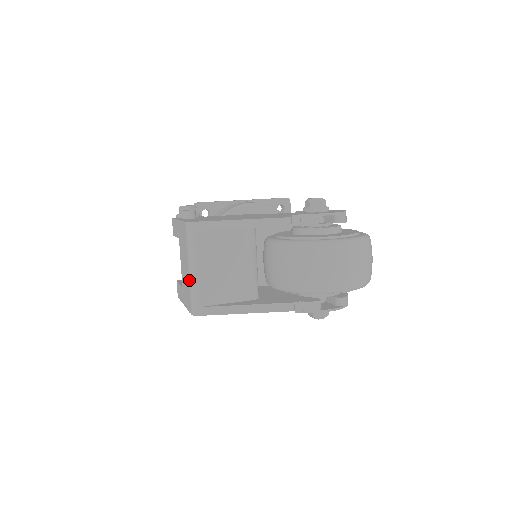
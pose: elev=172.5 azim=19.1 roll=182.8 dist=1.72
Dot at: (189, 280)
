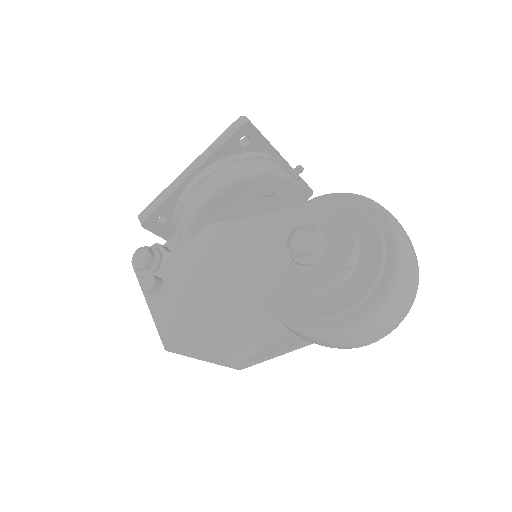
Dot at: occluded
